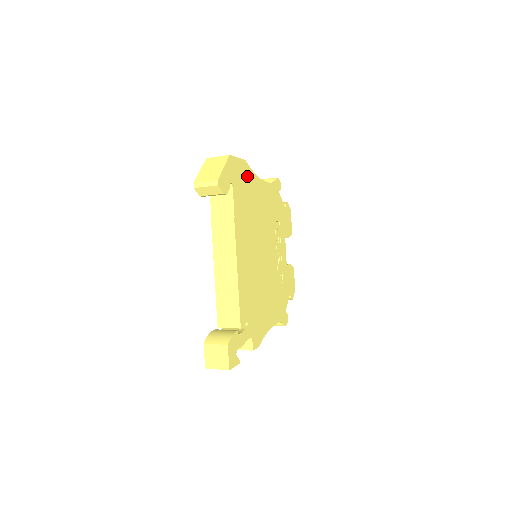
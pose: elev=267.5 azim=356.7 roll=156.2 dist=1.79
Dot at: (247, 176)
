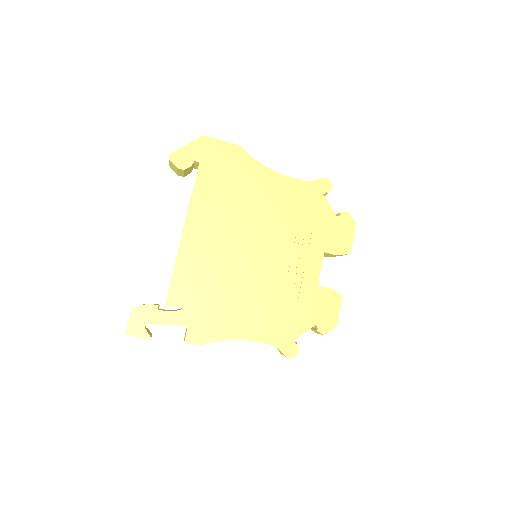
Dot at: (238, 161)
